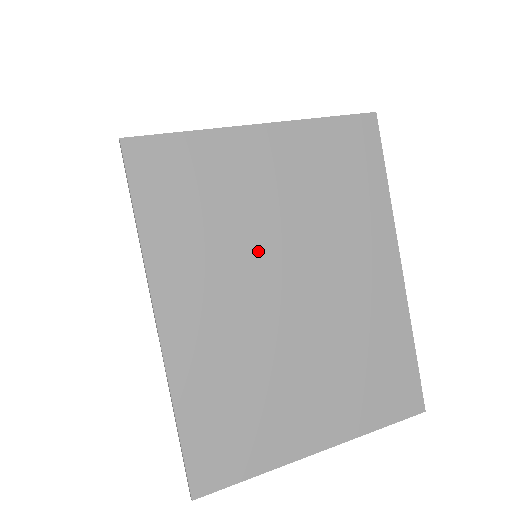
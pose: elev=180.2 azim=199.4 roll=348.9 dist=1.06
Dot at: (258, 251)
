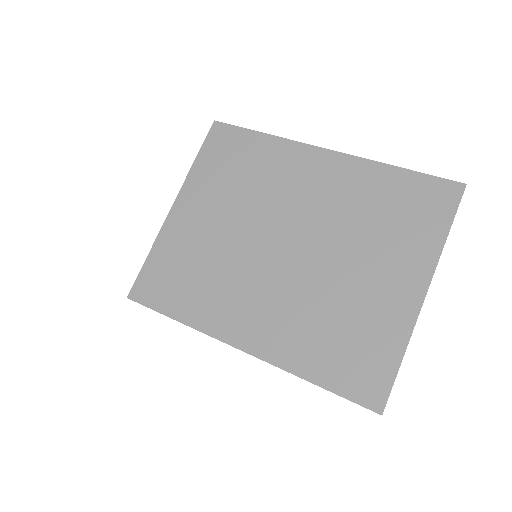
Dot at: (243, 253)
